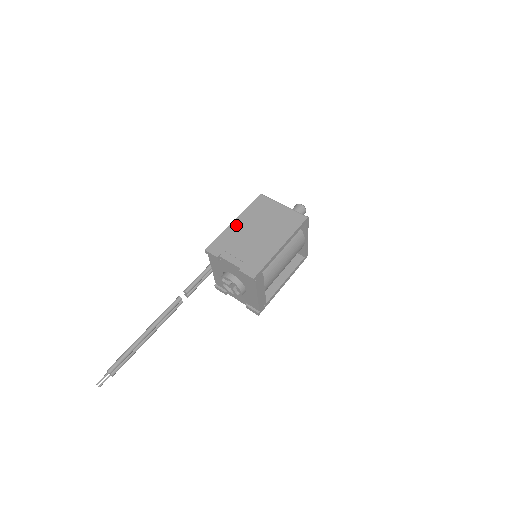
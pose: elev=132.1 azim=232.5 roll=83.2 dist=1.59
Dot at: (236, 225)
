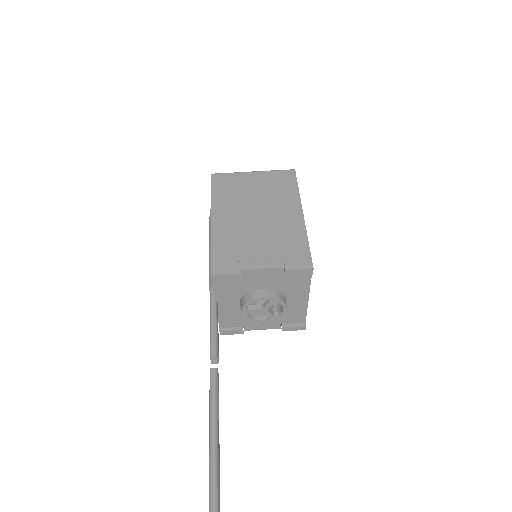
Dot at: (220, 222)
